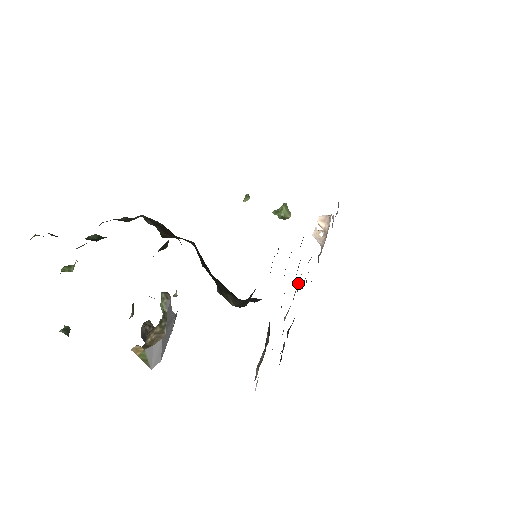
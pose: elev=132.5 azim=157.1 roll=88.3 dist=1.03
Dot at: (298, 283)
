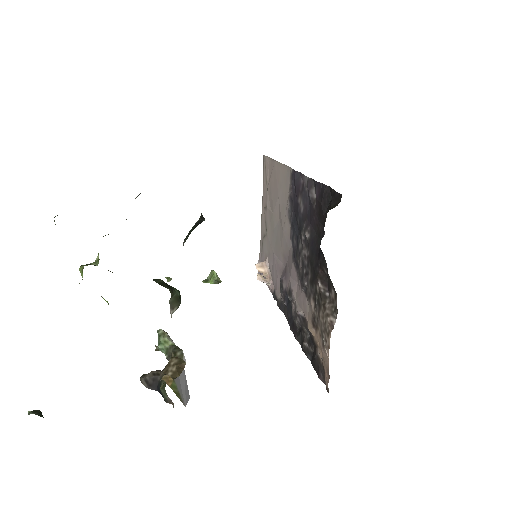
Dot at: (294, 281)
